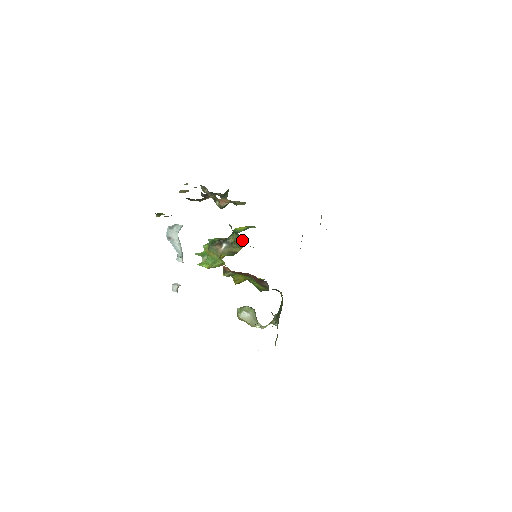
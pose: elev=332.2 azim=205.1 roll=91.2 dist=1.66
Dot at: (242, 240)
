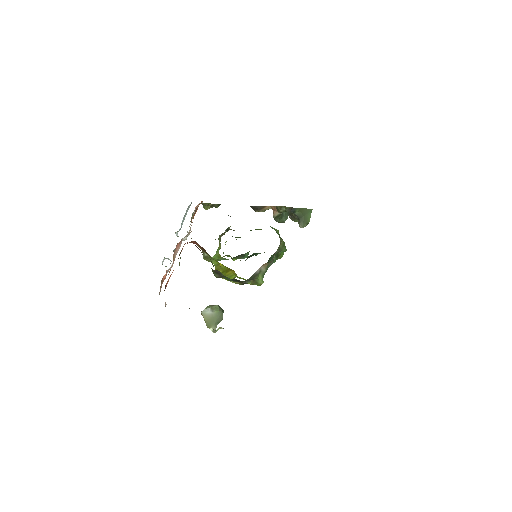
Dot at: occluded
